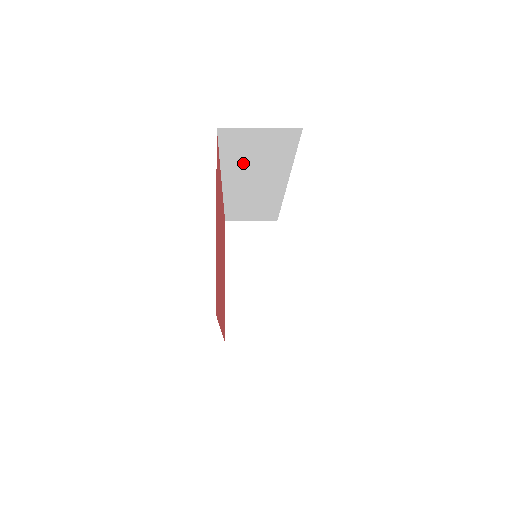
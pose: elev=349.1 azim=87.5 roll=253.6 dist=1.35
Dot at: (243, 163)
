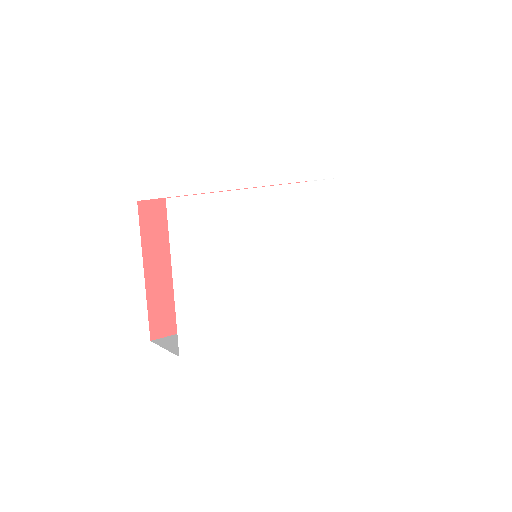
Dot at: occluded
